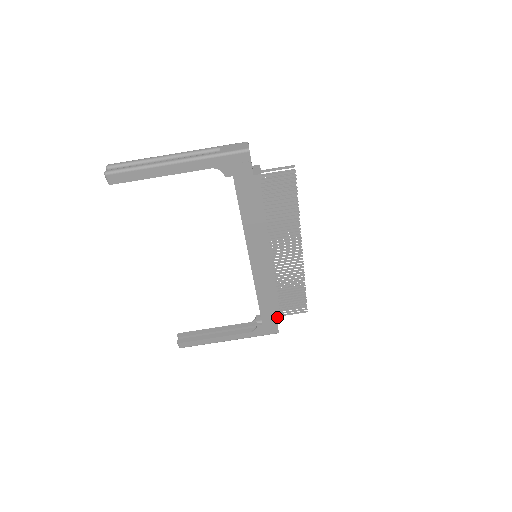
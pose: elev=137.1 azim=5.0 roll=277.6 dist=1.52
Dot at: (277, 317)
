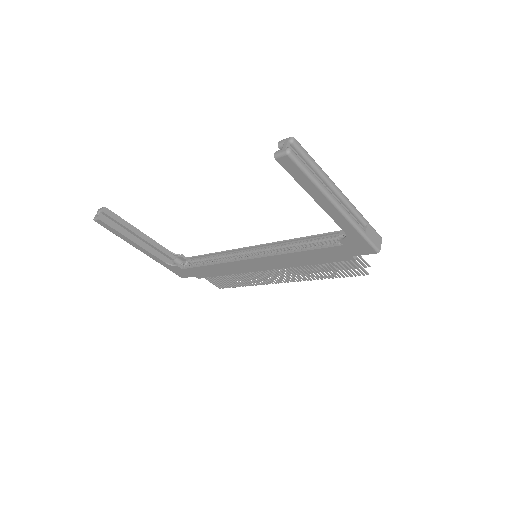
Dot at: (199, 276)
